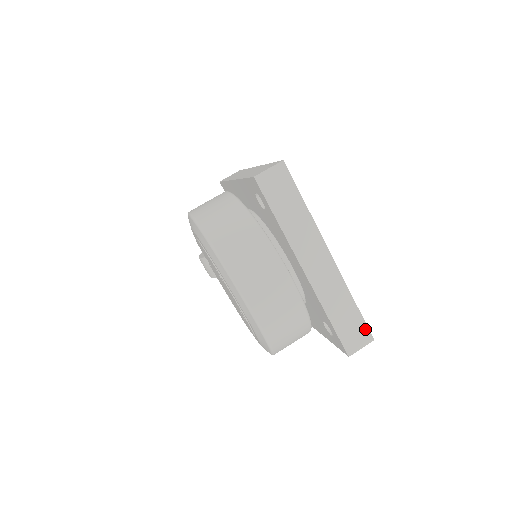
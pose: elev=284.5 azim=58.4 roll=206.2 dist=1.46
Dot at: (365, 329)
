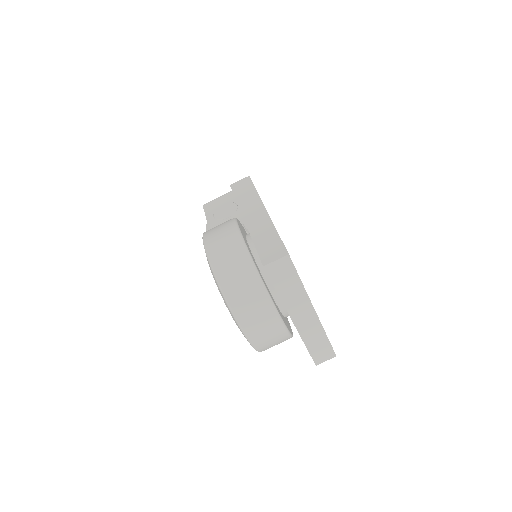
Dot at: (331, 351)
